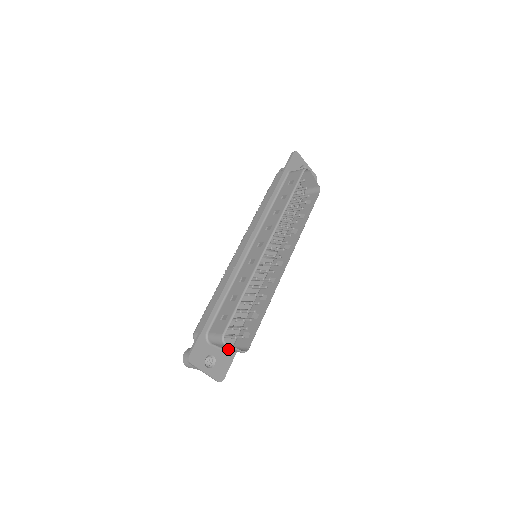
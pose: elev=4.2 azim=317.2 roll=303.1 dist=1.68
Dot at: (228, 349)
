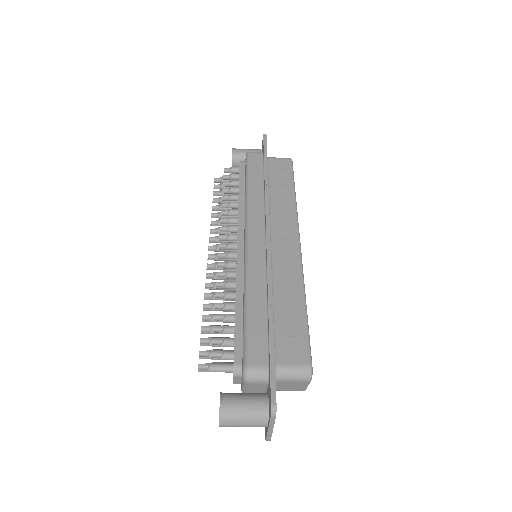
Dot at: (285, 388)
